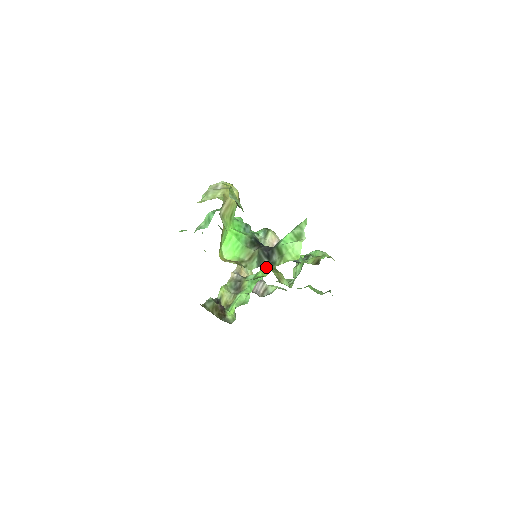
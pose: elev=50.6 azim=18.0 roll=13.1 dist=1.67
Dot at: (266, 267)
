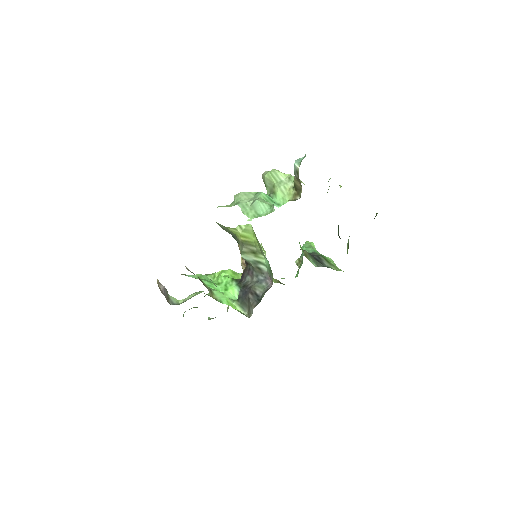
Dot at: (234, 271)
